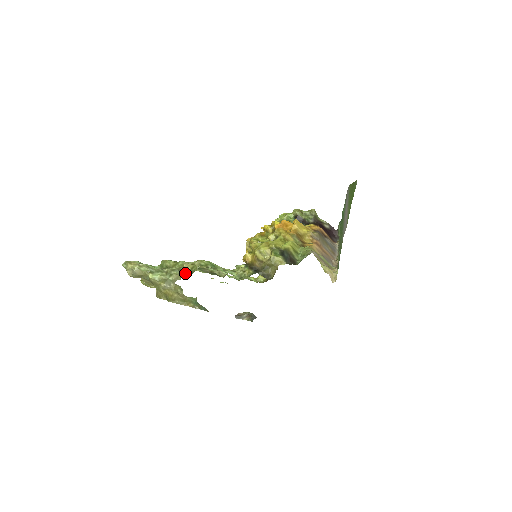
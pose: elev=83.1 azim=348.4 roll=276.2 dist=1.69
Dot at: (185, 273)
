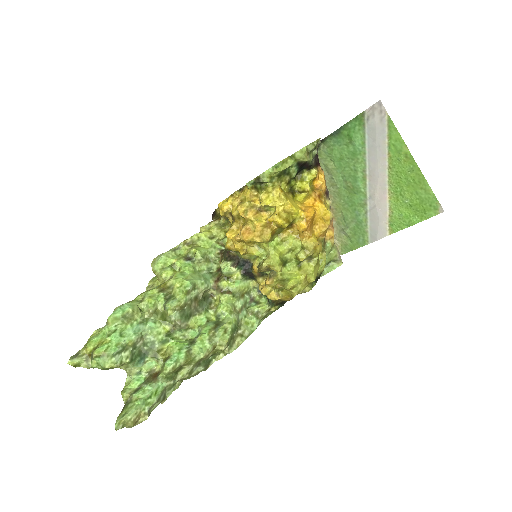
Dot at: (207, 363)
